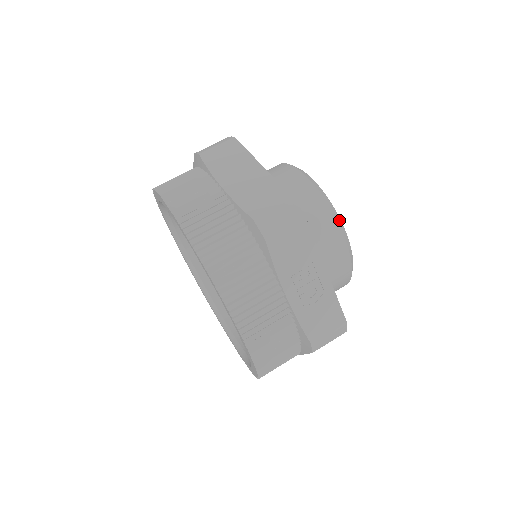
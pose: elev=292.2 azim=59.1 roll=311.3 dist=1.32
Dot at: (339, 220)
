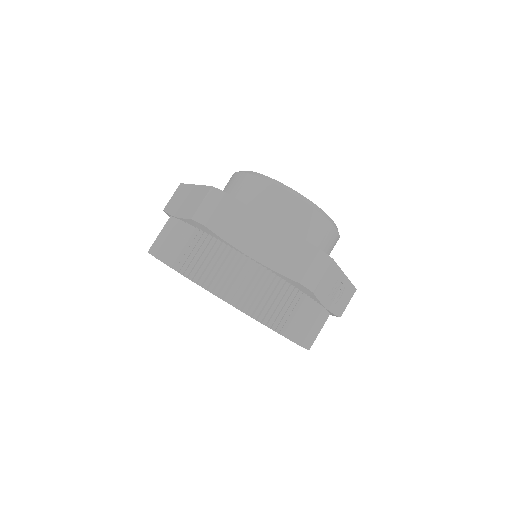
Dot at: (330, 219)
